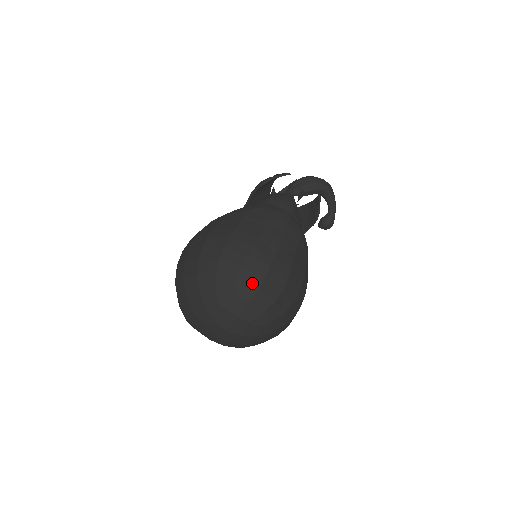
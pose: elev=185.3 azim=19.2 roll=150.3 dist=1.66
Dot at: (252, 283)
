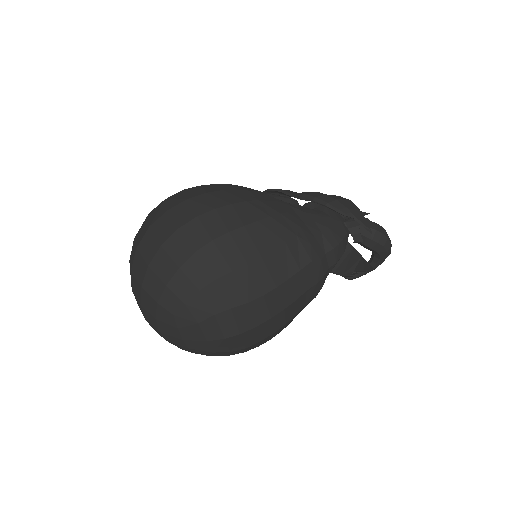
Dot at: (226, 330)
